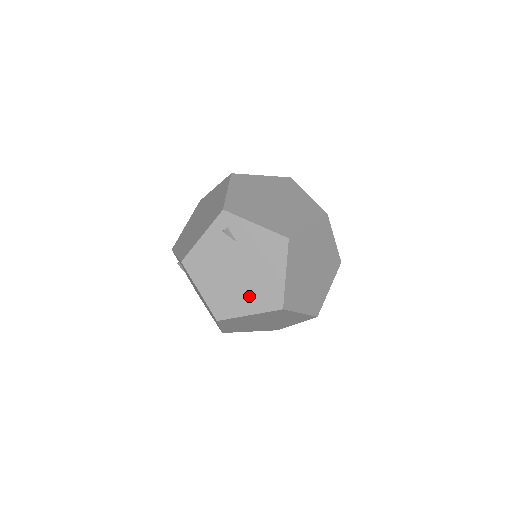
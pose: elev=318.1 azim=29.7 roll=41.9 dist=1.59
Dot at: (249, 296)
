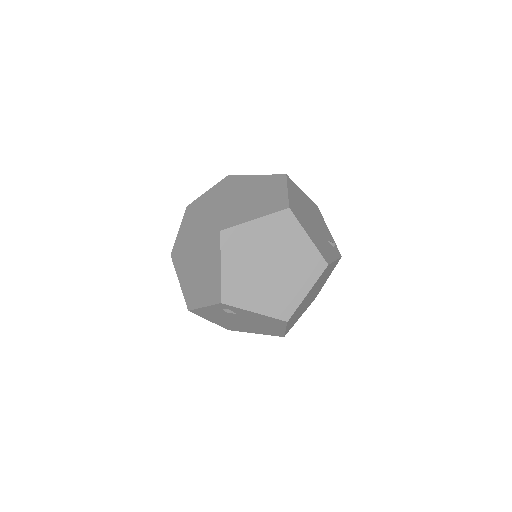
Dot at: (254, 329)
